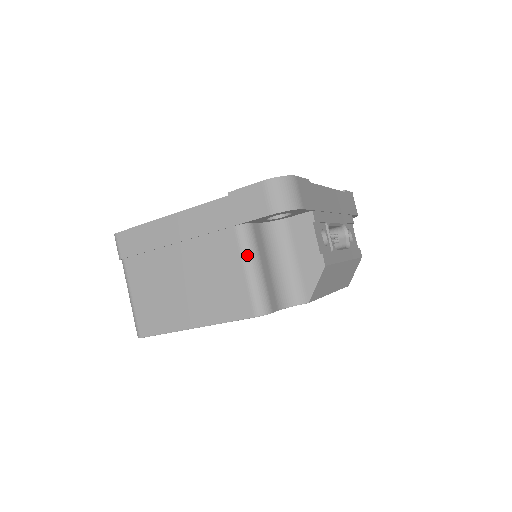
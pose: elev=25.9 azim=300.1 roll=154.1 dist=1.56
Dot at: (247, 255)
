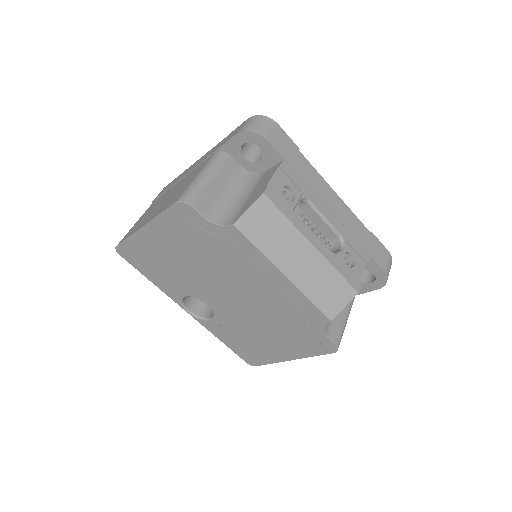
Dot at: (207, 167)
